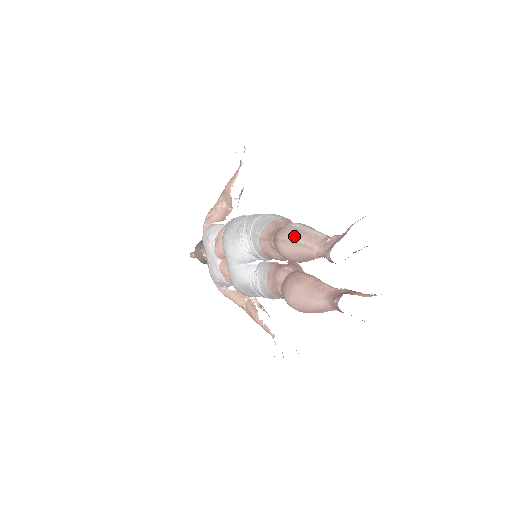
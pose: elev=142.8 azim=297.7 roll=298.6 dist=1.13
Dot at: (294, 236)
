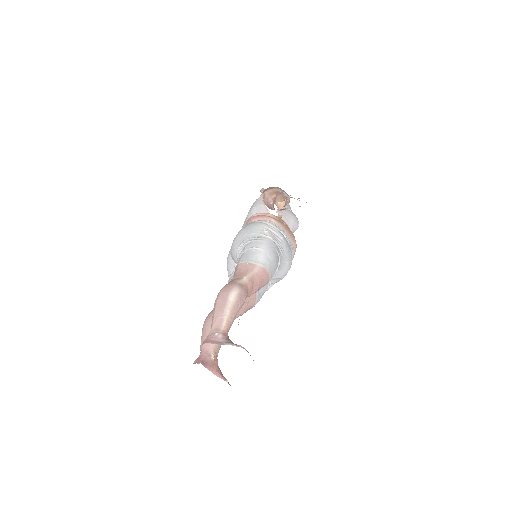
Dot at: (219, 304)
